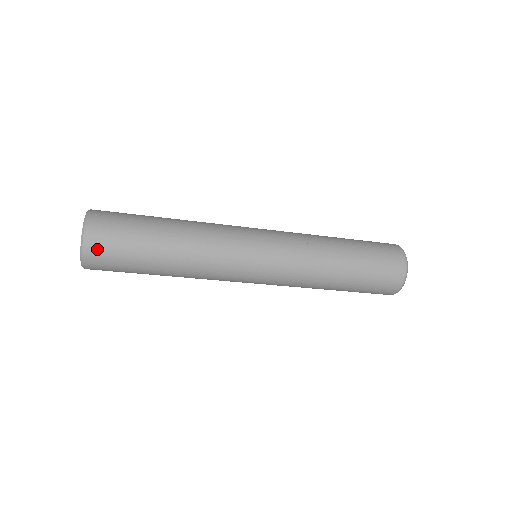
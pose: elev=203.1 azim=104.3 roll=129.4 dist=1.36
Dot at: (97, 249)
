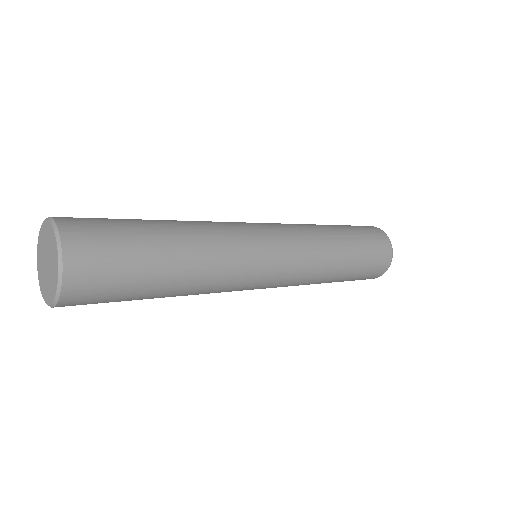
Dot at: (80, 297)
